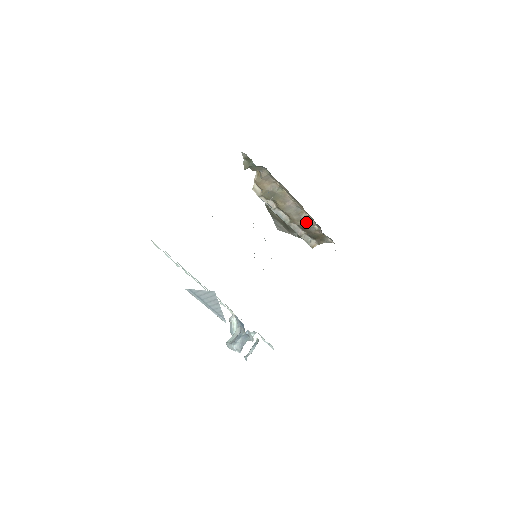
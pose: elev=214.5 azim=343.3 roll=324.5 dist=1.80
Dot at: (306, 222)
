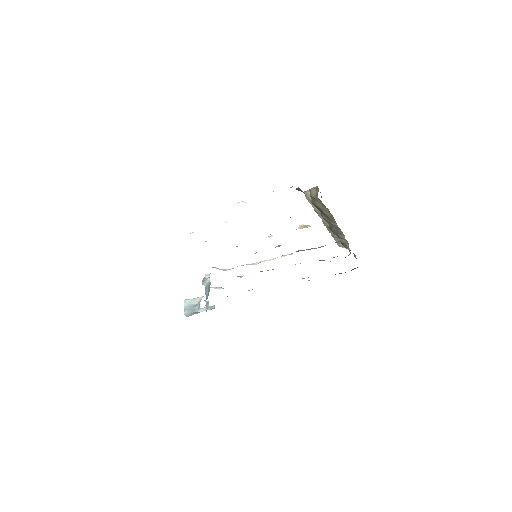
Dot at: (342, 239)
